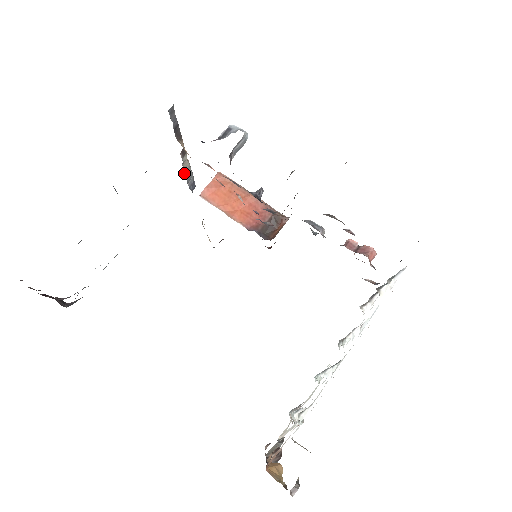
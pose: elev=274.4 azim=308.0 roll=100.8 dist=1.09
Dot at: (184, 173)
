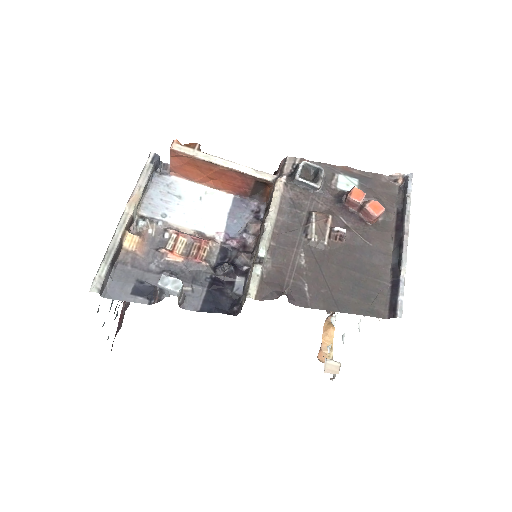
Dot at: (143, 196)
